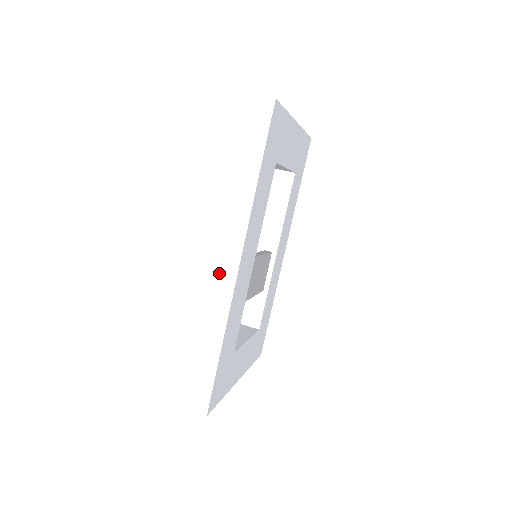
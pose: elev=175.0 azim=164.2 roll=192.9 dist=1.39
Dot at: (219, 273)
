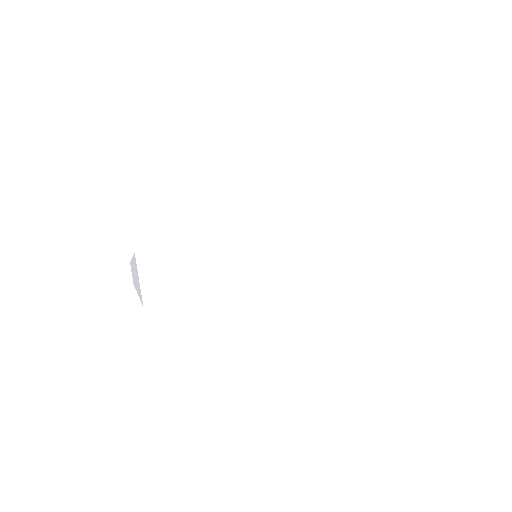
Dot at: occluded
